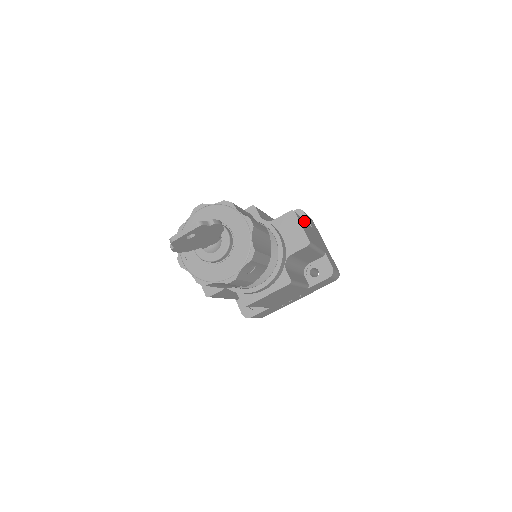
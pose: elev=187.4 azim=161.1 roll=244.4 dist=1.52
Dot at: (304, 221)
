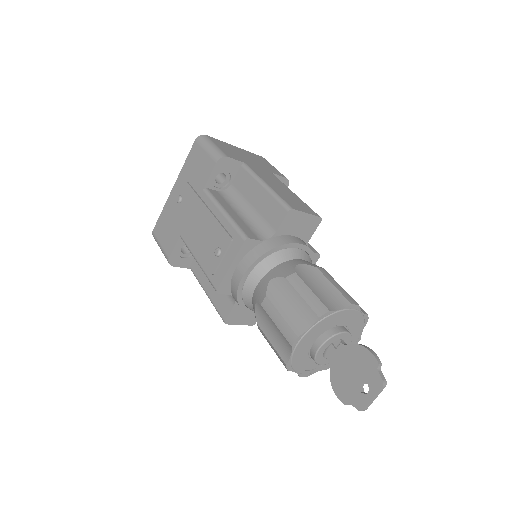
Dot at: (271, 187)
